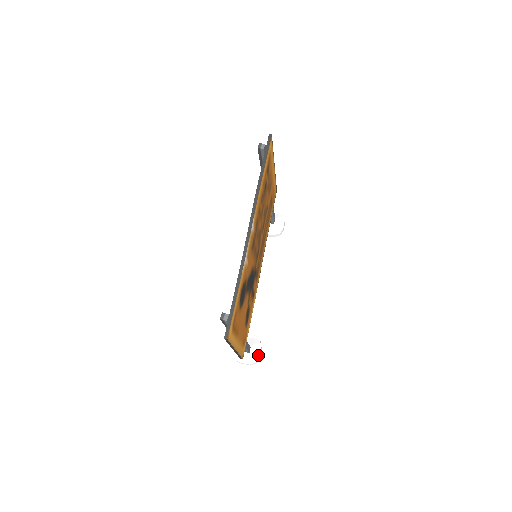
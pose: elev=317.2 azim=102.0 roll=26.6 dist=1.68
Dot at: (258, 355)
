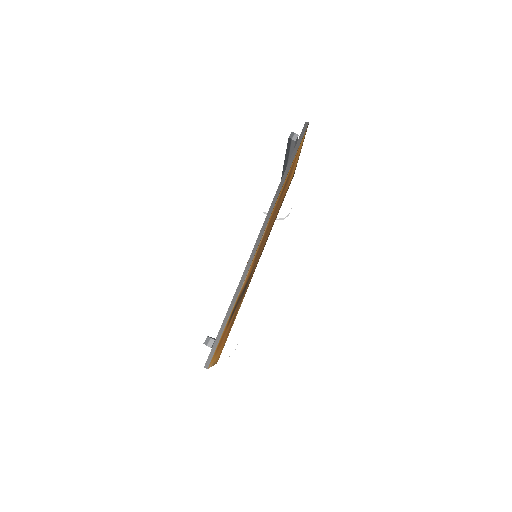
Dot at: (233, 350)
